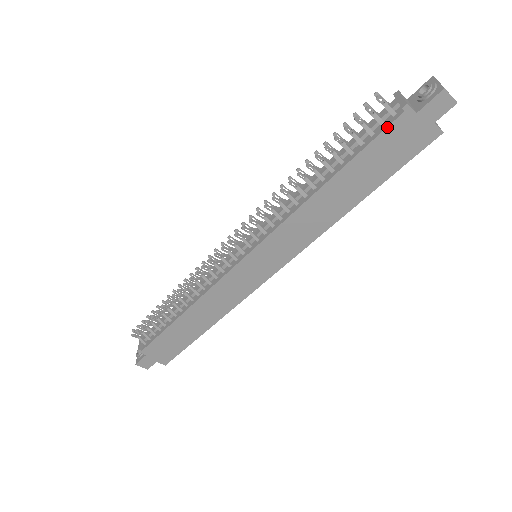
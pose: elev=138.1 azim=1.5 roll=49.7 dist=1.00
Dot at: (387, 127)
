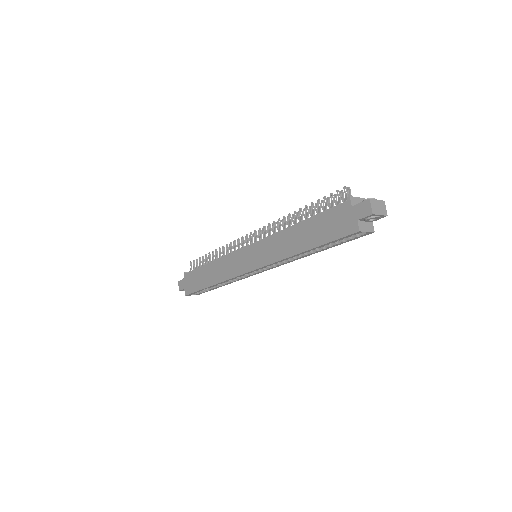
Dot at: (336, 206)
